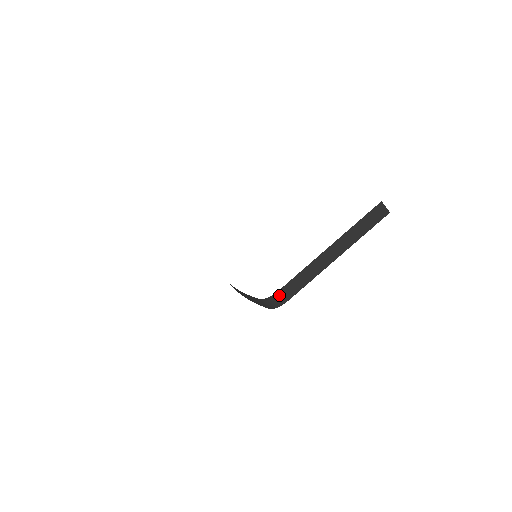
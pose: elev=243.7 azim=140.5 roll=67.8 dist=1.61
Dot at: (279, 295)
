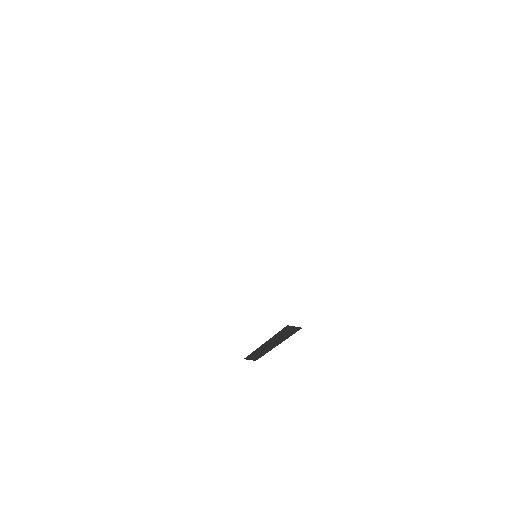
Dot at: (247, 359)
